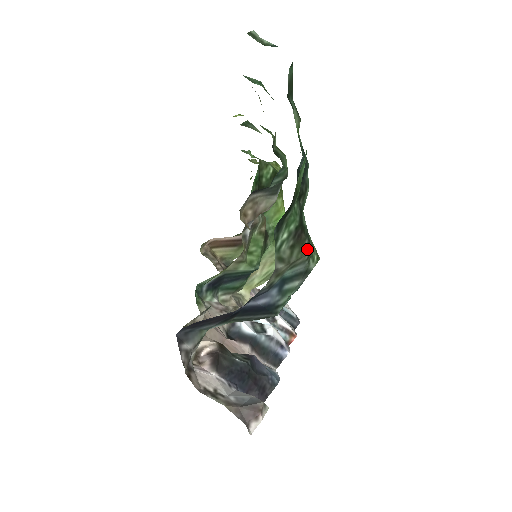
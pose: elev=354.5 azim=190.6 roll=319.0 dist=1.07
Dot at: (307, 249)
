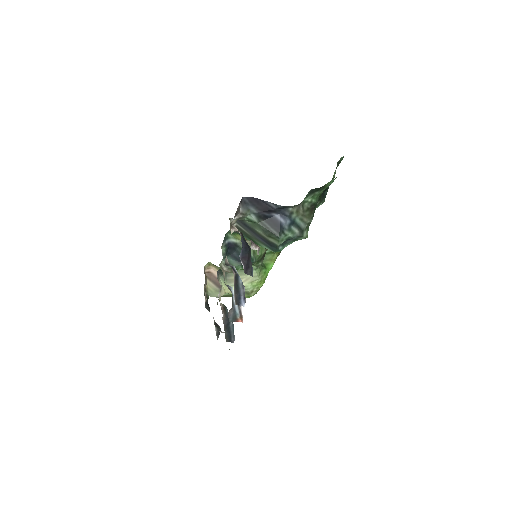
Dot at: (311, 219)
